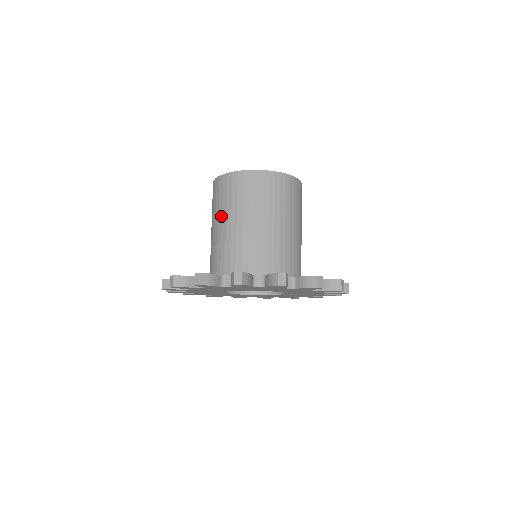
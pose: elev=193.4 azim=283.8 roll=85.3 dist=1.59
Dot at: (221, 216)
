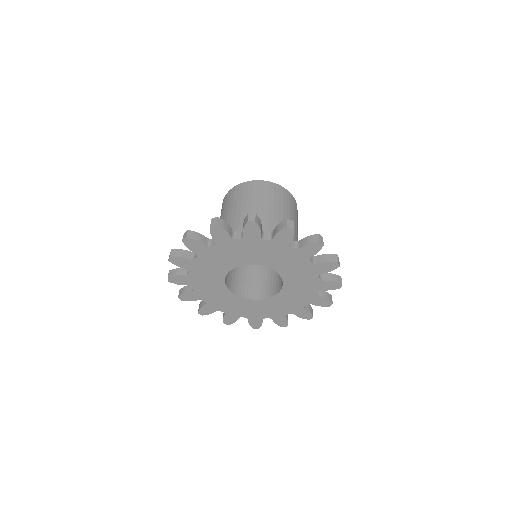
Dot at: (231, 211)
